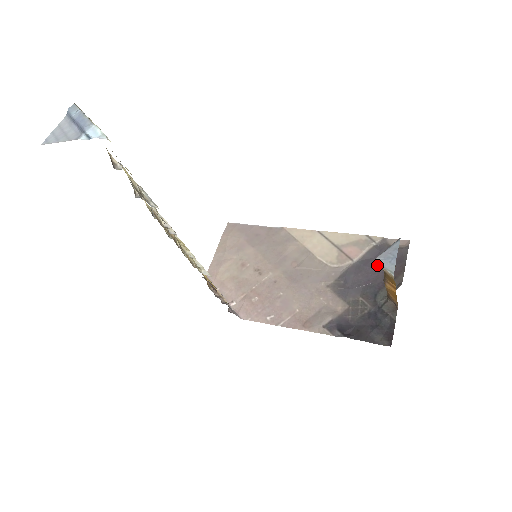
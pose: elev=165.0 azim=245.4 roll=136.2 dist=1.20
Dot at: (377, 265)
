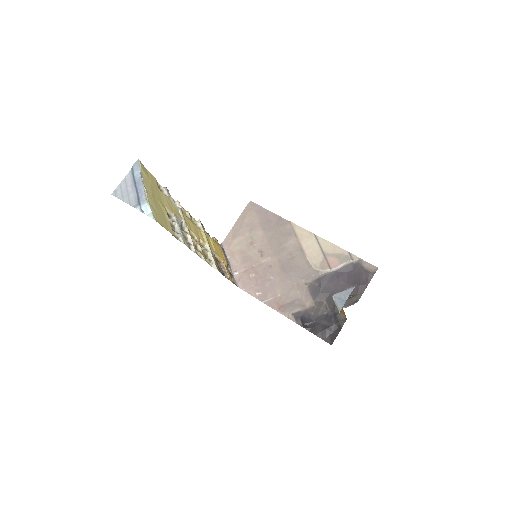
Dot at: (347, 280)
